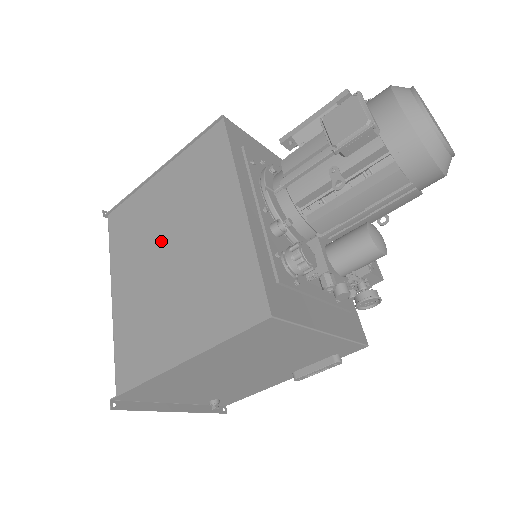
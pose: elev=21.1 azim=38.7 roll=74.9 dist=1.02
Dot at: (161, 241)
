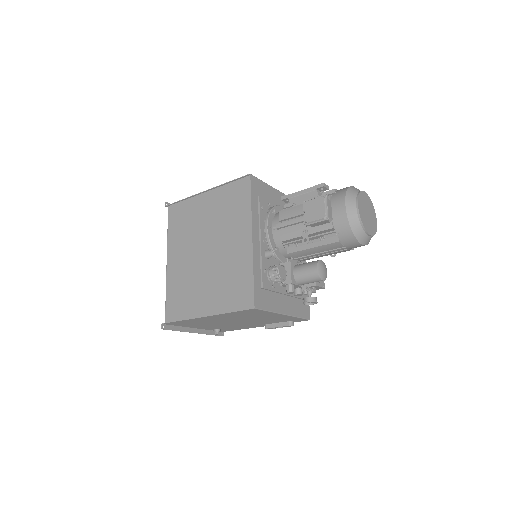
Dot at: (201, 240)
